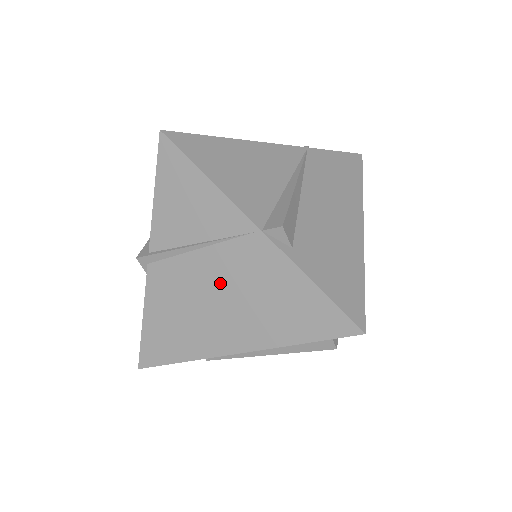
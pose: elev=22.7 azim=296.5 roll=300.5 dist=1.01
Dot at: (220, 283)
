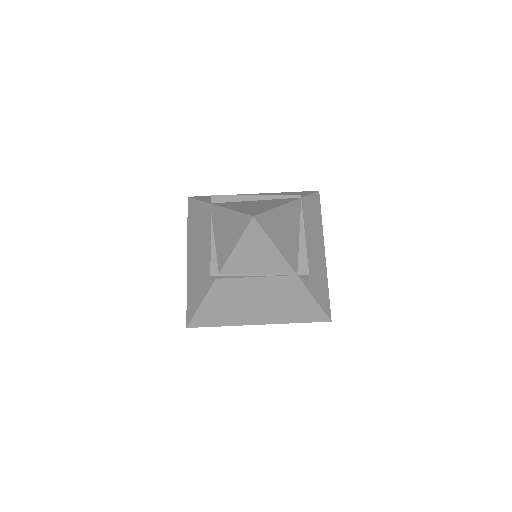
Dot at: (262, 294)
